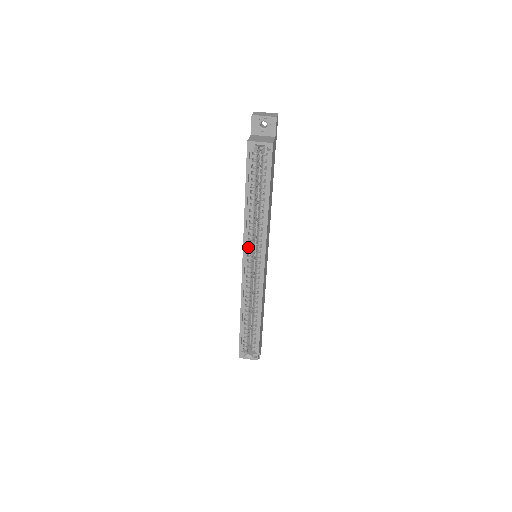
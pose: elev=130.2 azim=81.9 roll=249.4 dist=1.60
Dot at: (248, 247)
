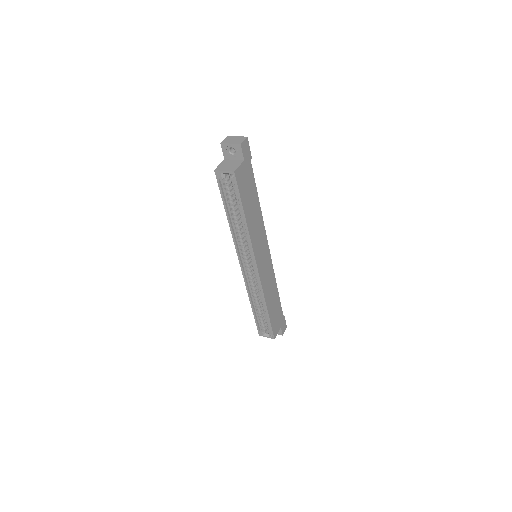
Dot at: (241, 252)
